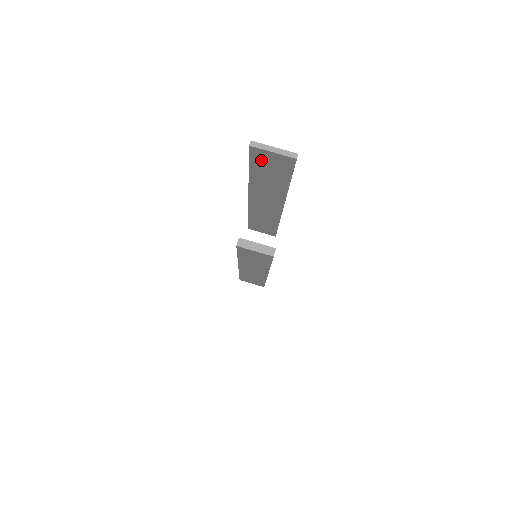
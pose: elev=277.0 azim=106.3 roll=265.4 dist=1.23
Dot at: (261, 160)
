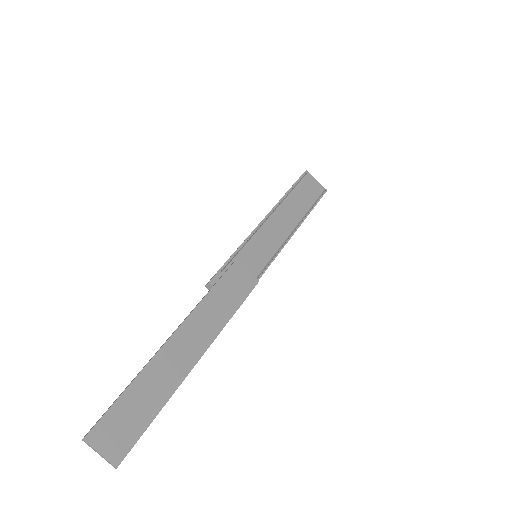
Dot at: (108, 427)
